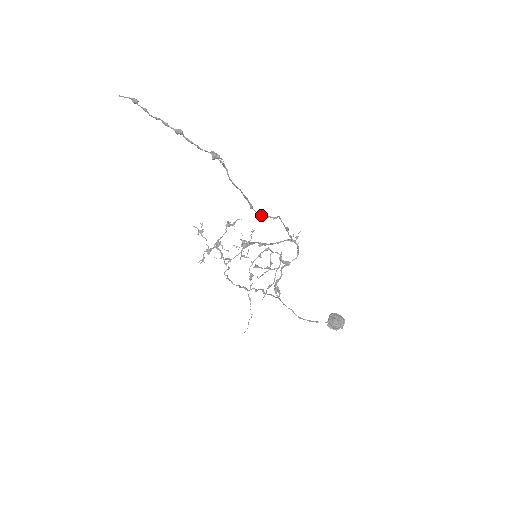
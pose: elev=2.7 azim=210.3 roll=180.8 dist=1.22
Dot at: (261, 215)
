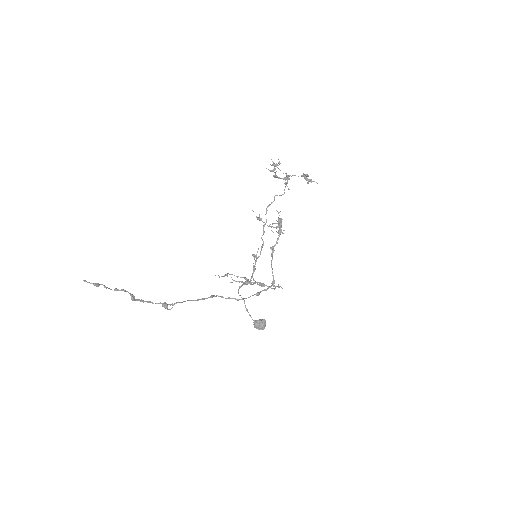
Dot at: occluded
